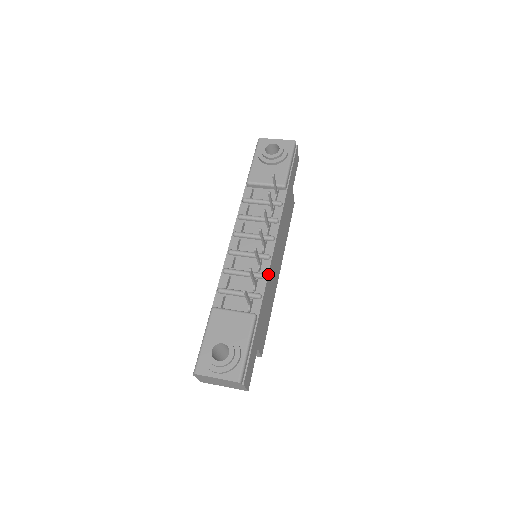
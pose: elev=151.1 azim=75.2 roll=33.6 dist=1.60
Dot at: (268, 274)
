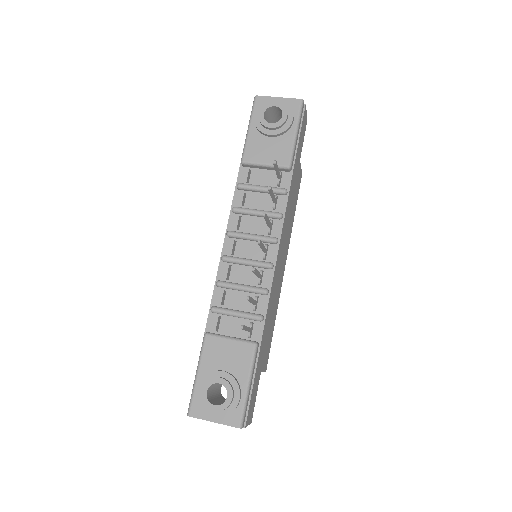
Dot at: (271, 288)
